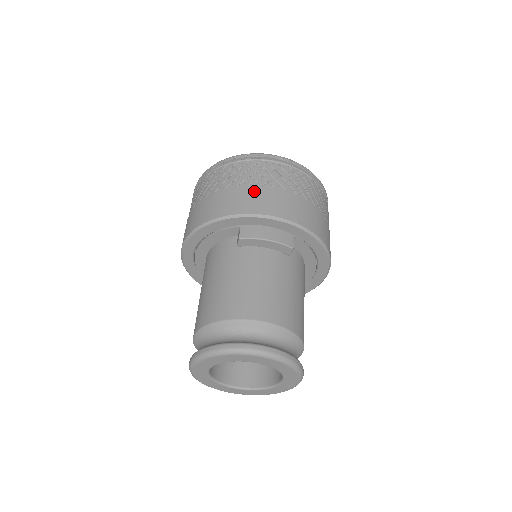
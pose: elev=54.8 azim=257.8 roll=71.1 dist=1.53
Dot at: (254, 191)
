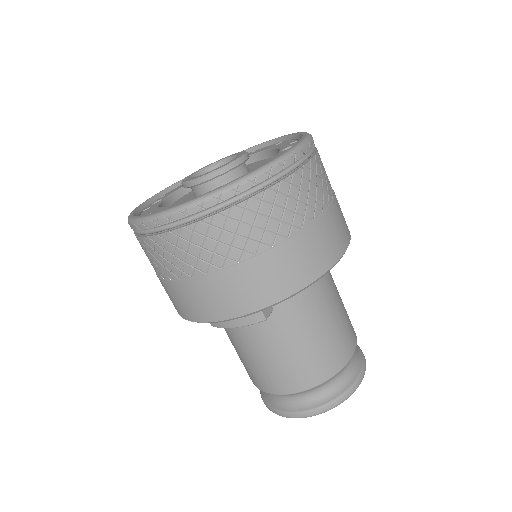
Dot at: (179, 290)
